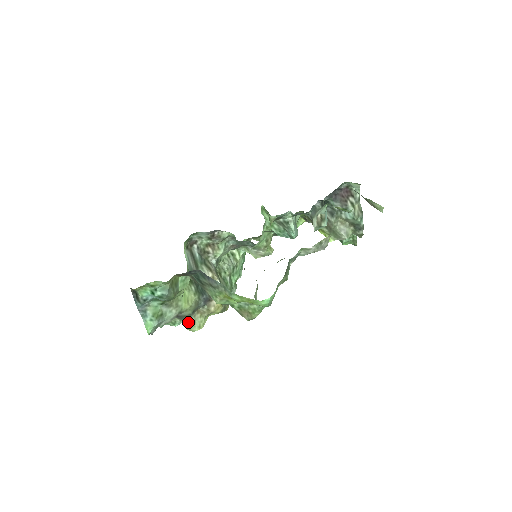
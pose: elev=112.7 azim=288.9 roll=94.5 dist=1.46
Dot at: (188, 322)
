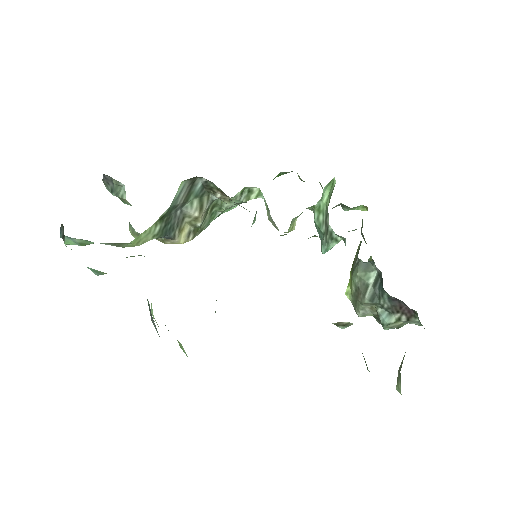
Dot at: (133, 230)
